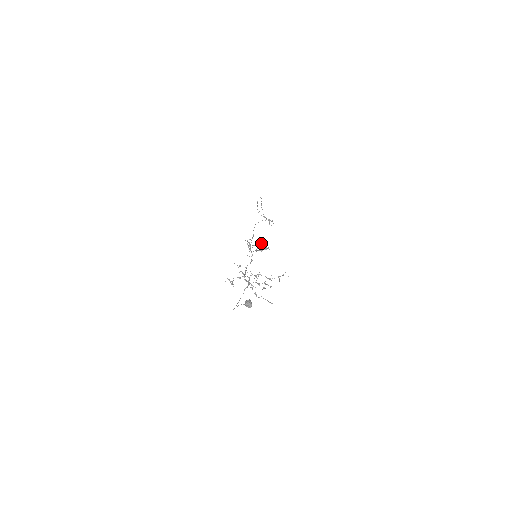
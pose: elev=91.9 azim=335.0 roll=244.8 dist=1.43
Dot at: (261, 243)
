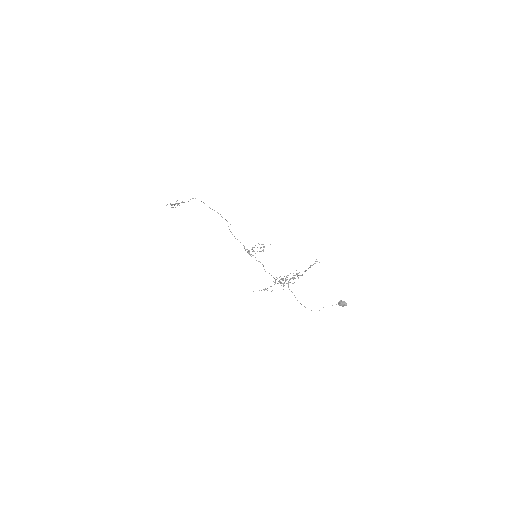
Dot at: occluded
